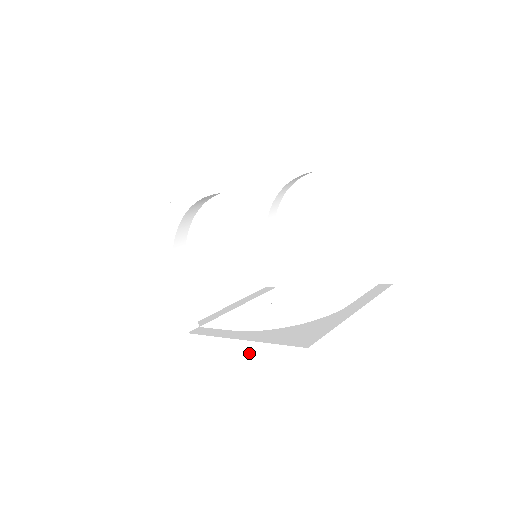
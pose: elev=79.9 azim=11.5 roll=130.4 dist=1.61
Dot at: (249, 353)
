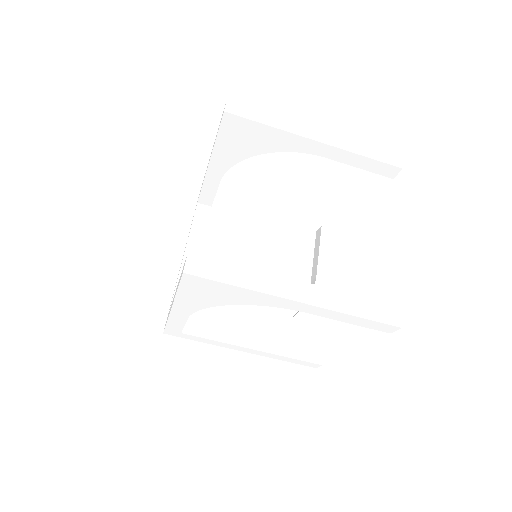
Dot at: (258, 354)
